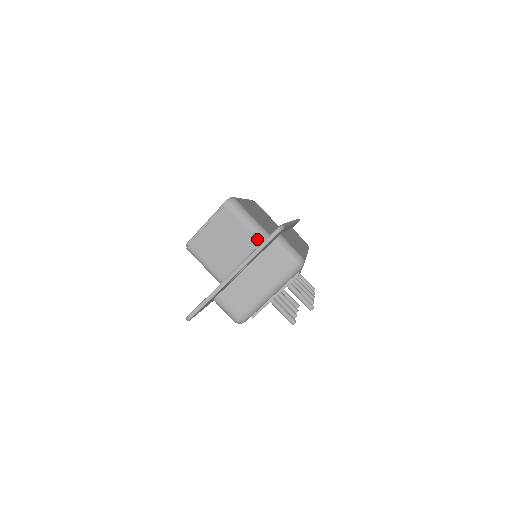
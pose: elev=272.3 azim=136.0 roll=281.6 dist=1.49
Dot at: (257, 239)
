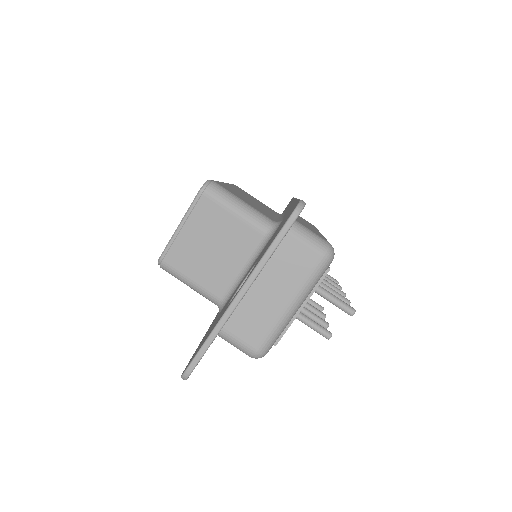
Dot at: (258, 232)
